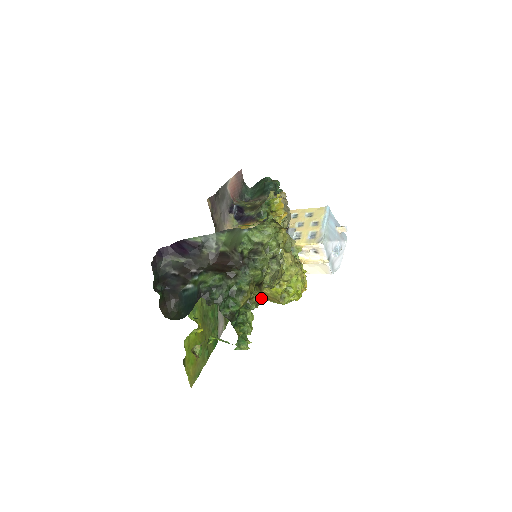
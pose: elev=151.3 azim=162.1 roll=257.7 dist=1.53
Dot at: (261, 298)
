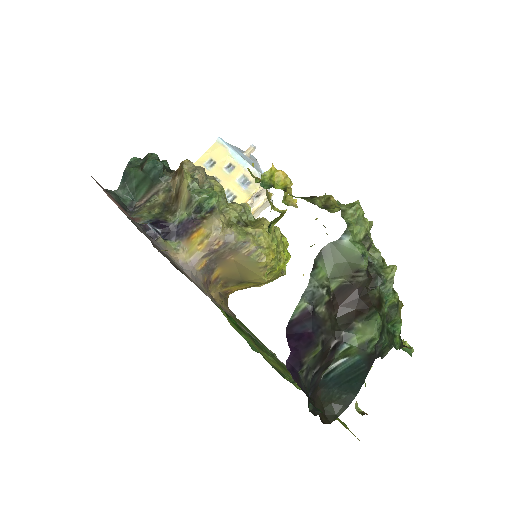
Dot at: occluded
